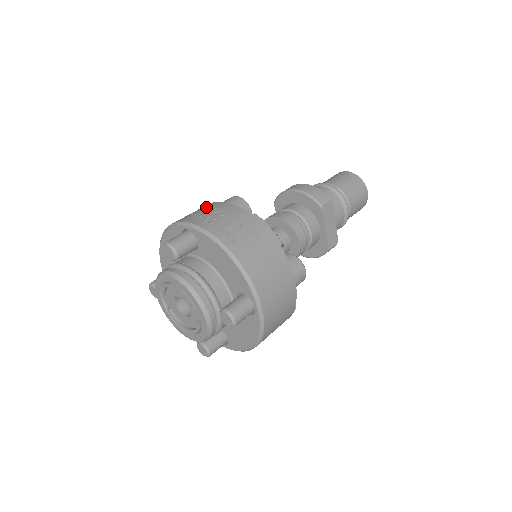
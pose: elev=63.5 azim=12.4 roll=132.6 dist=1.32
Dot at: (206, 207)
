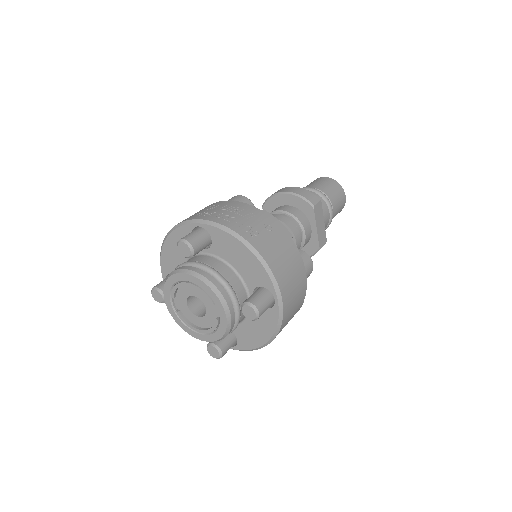
Dot at: (212, 206)
